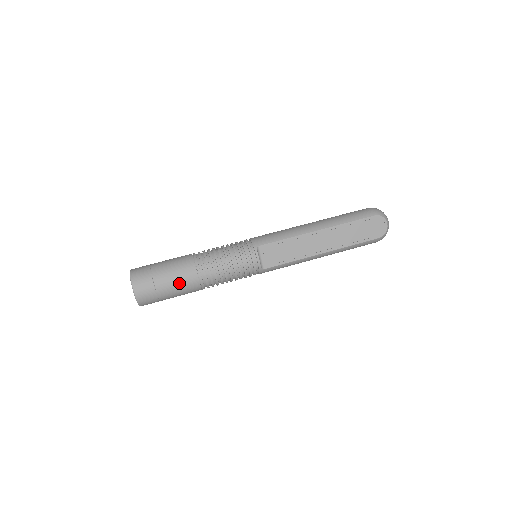
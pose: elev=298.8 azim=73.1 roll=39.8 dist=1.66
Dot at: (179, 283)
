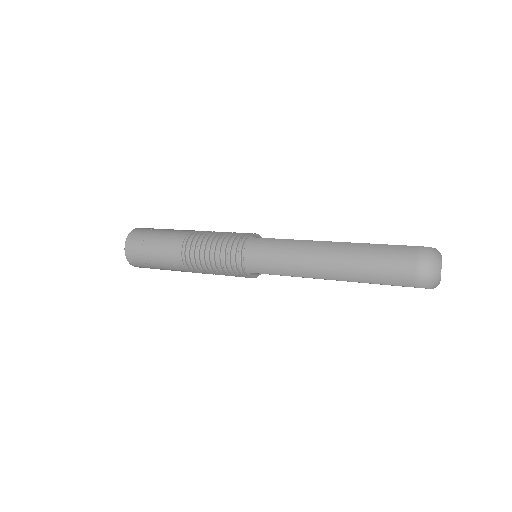
Dot at: occluded
